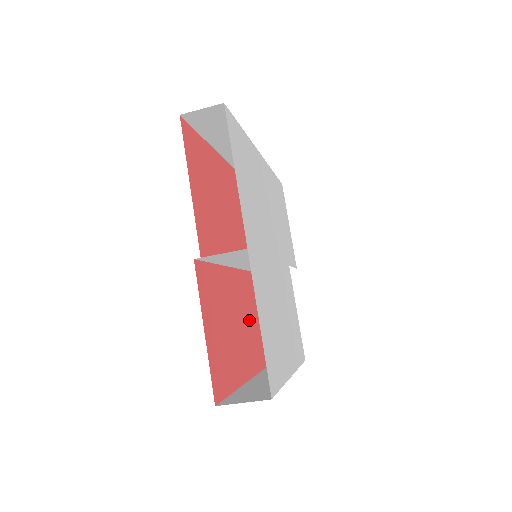
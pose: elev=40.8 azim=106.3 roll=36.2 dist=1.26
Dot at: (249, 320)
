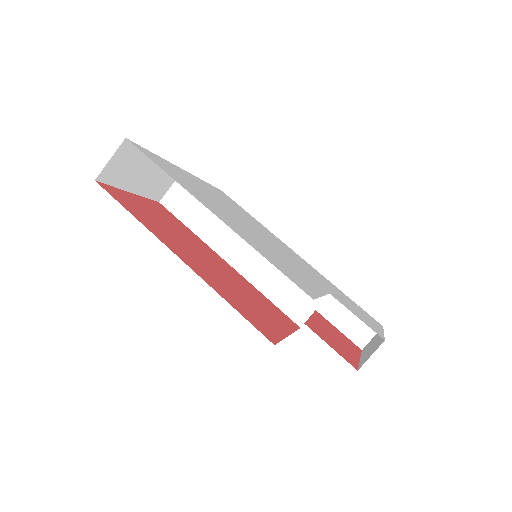
Dot at: (239, 290)
